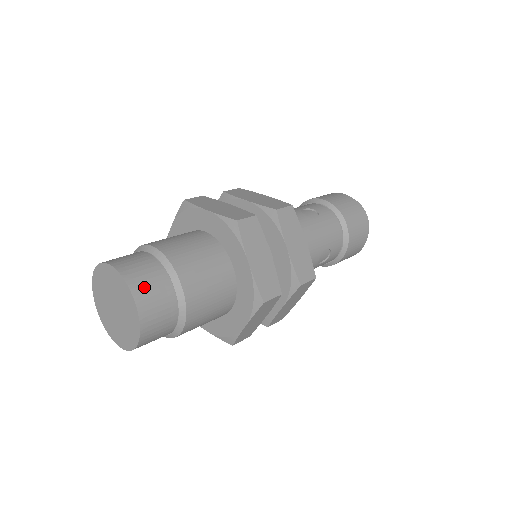
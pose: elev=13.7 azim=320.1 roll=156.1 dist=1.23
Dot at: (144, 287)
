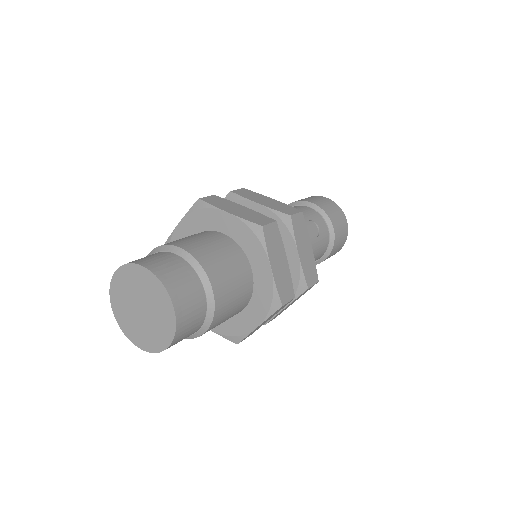
Dot at: (148, 260)
